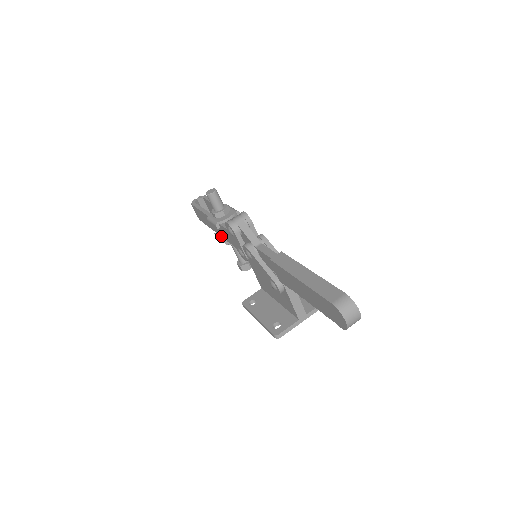
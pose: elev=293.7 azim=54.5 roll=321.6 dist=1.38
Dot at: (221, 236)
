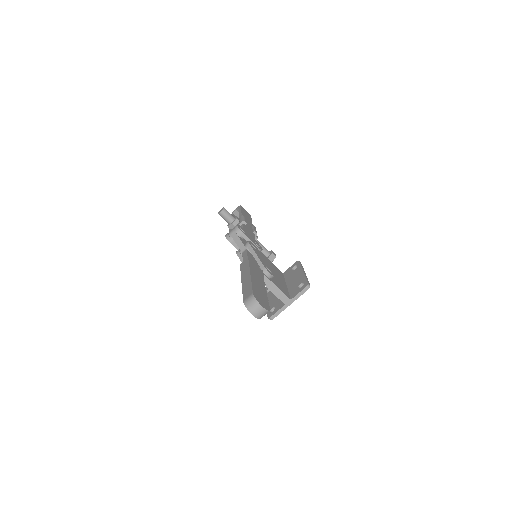
Dot at: occluded
